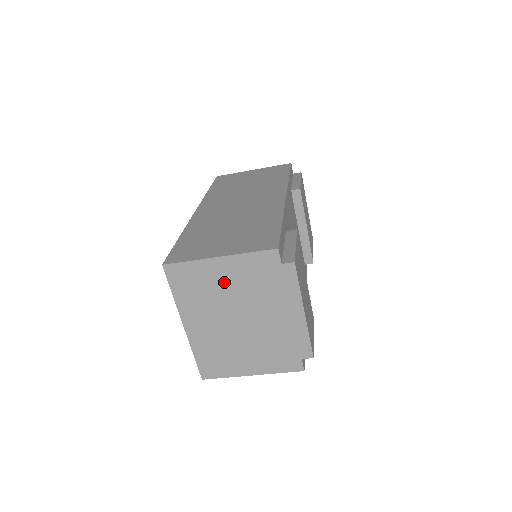
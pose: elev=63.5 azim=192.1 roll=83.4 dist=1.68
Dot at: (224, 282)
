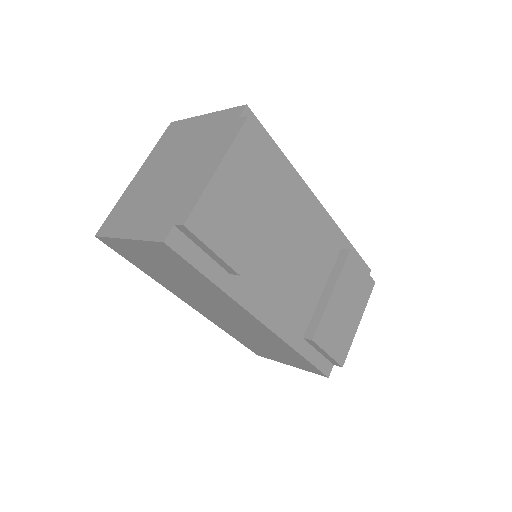
Dot at: (191, 136)
